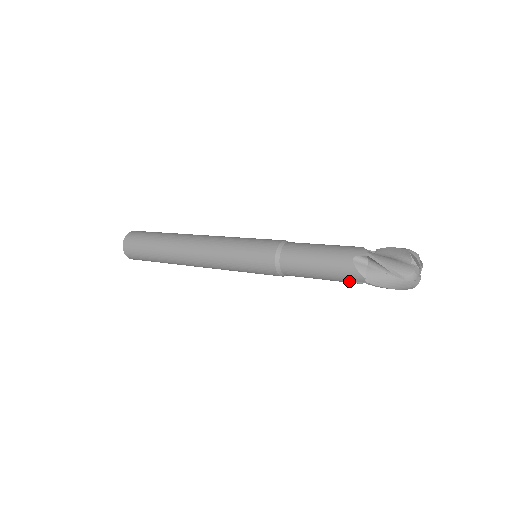
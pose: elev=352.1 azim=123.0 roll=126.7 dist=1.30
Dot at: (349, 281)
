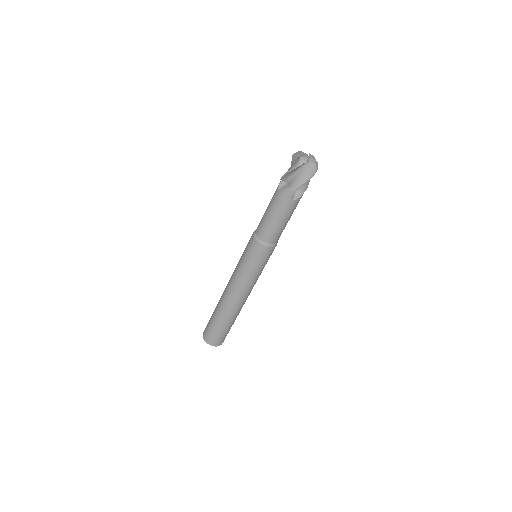
Dot at: (276, 192)
